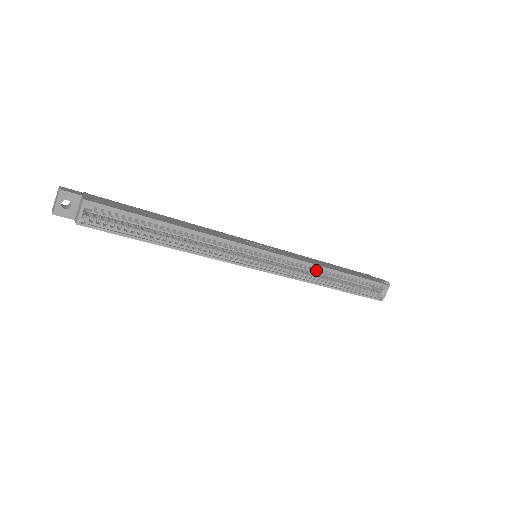
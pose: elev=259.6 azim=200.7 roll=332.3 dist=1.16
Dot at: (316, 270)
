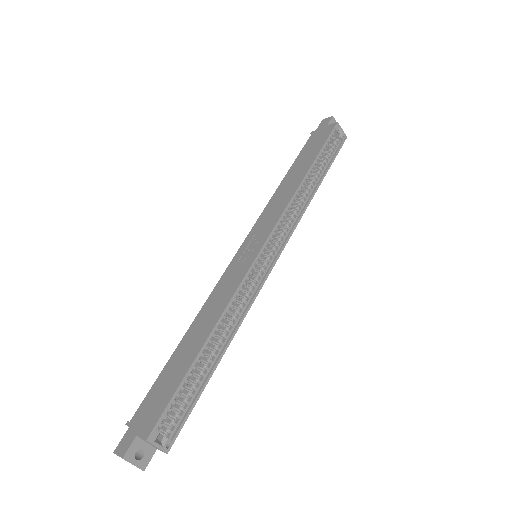
Dot at: (295, 197)
